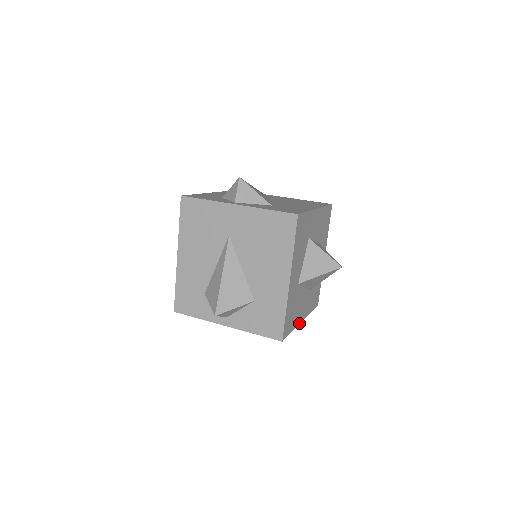
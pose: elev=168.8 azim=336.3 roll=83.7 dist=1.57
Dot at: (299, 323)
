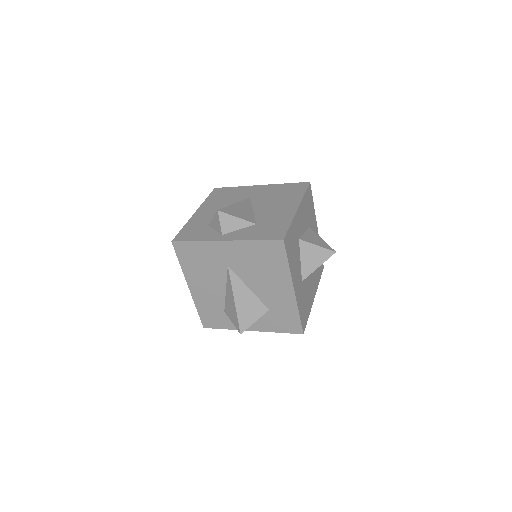
Dot at: (312, 302)
